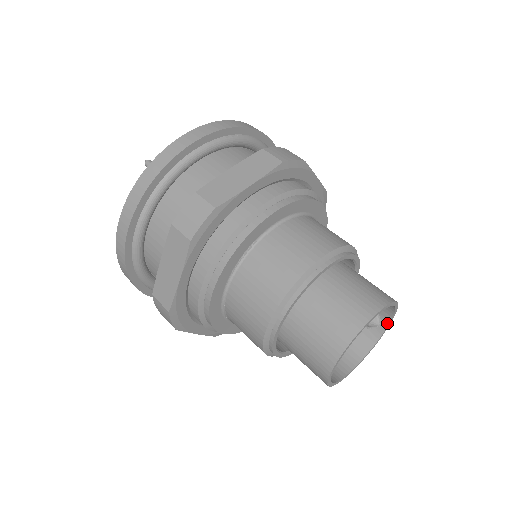
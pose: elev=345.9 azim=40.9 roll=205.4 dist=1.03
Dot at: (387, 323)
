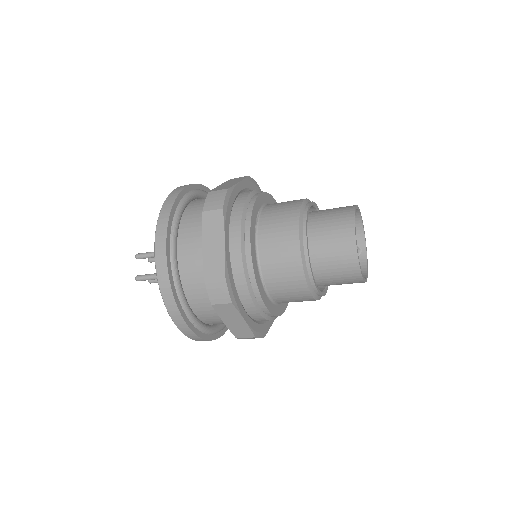
Dot at: (364, 244)
